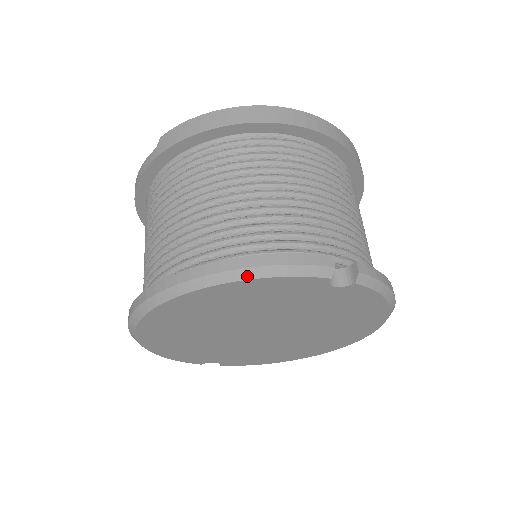
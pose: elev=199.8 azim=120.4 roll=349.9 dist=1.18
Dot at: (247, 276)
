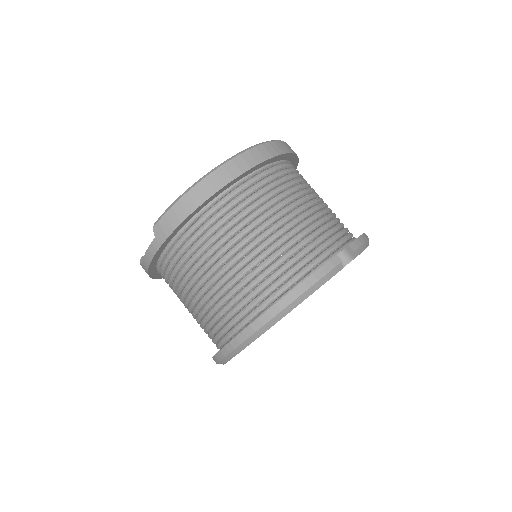
Dot at: (298, 303)
